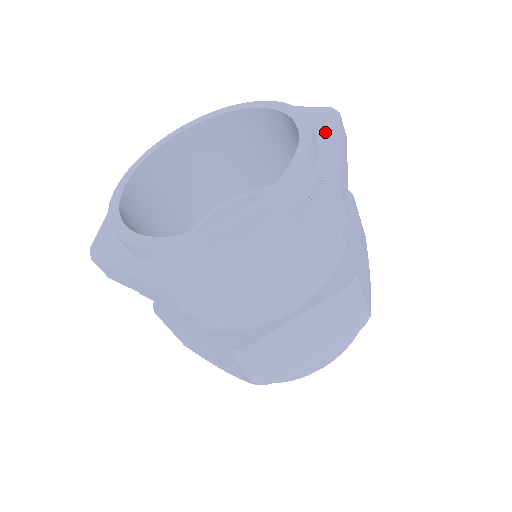
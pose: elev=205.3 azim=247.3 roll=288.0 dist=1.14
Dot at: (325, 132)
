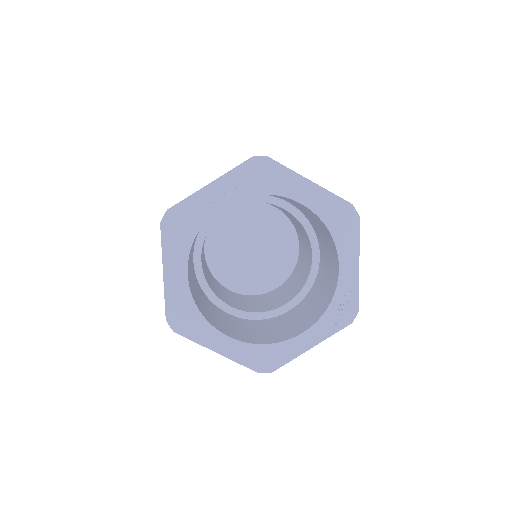
Dot at: (349, 239)
